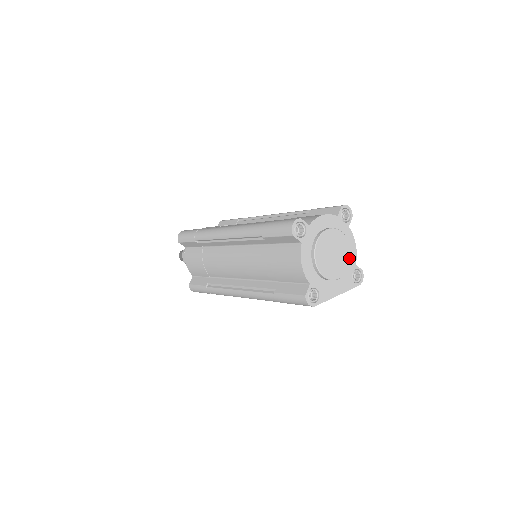
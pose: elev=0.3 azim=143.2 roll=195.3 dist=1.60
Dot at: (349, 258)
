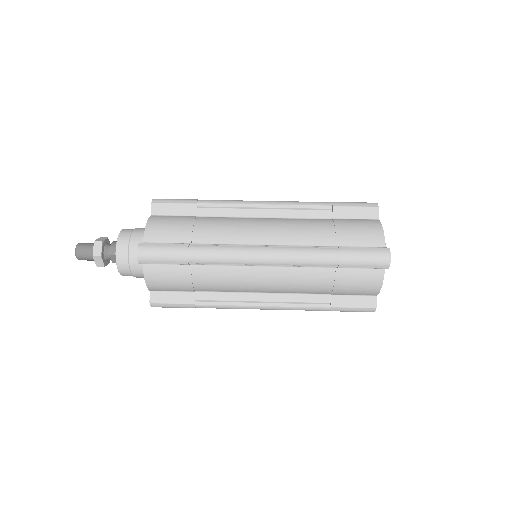
Dot at: occluded
